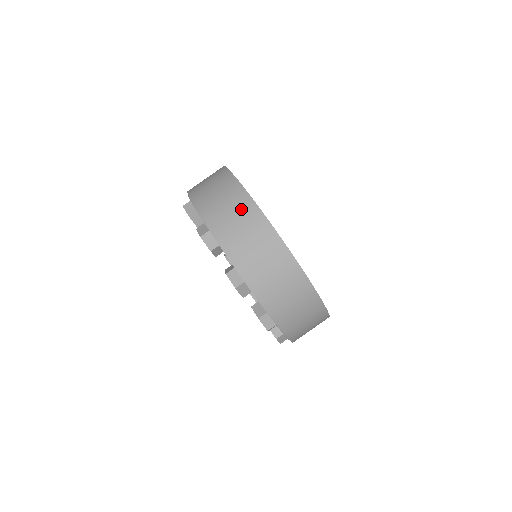
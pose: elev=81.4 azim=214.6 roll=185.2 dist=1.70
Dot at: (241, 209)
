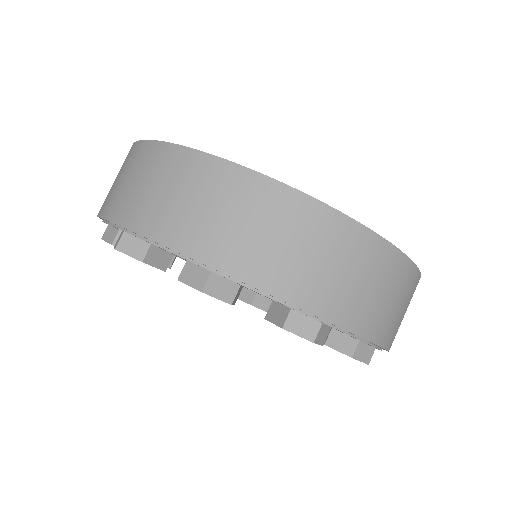
Dot at: (252, 203)
